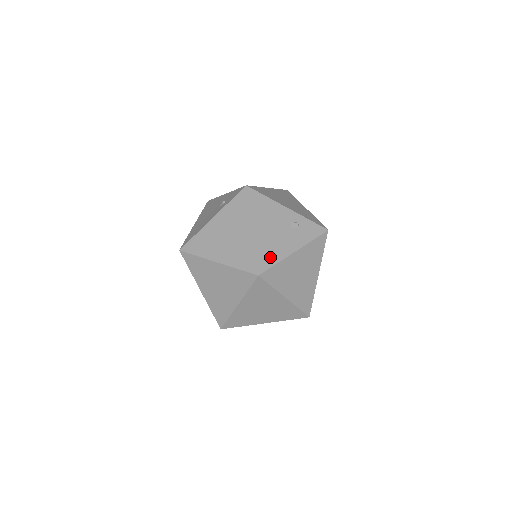
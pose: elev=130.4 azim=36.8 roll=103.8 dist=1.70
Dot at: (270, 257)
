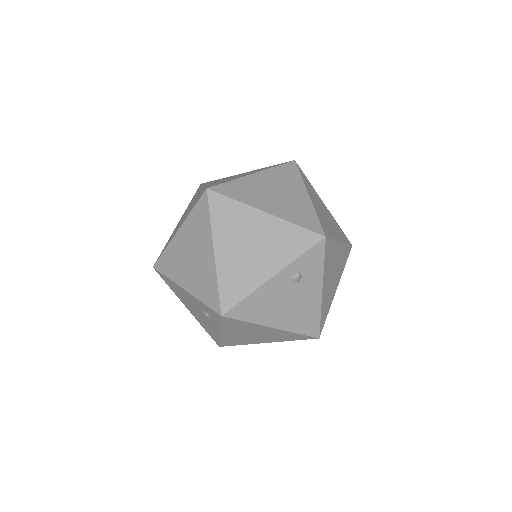
Dot at: (311, 321)
